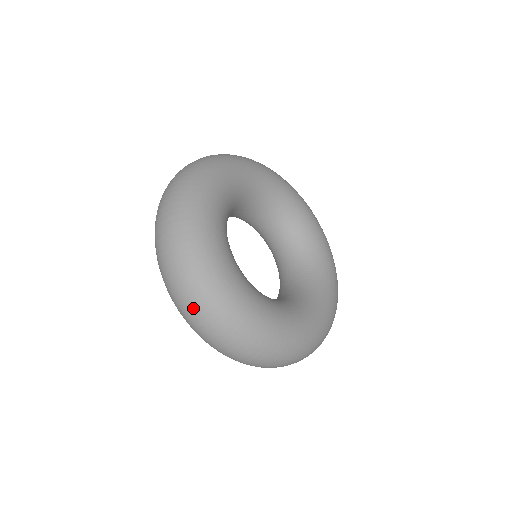
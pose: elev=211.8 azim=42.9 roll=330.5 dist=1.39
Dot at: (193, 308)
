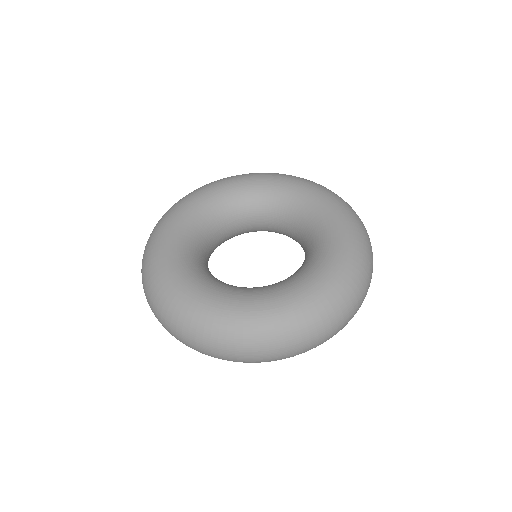
Dot at: (186, 340)
